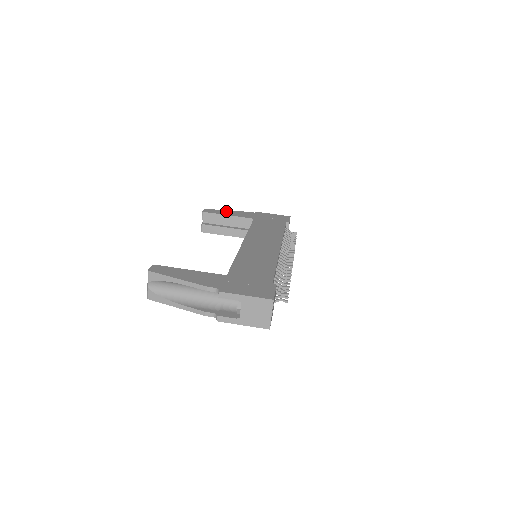
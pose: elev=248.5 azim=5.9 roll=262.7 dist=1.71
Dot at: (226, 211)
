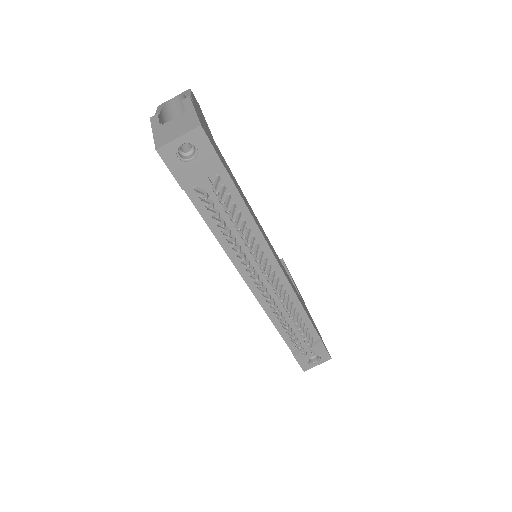
Dot at: occluded
